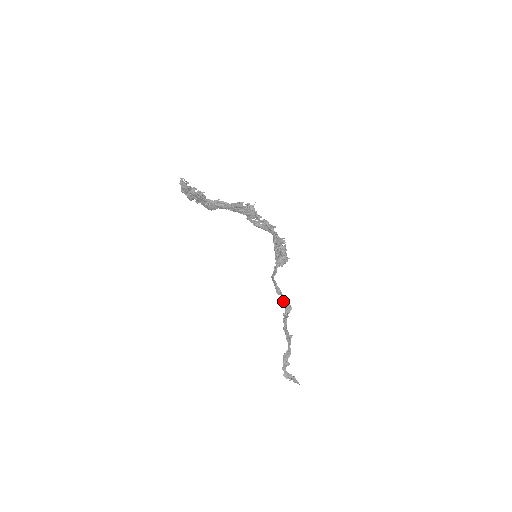
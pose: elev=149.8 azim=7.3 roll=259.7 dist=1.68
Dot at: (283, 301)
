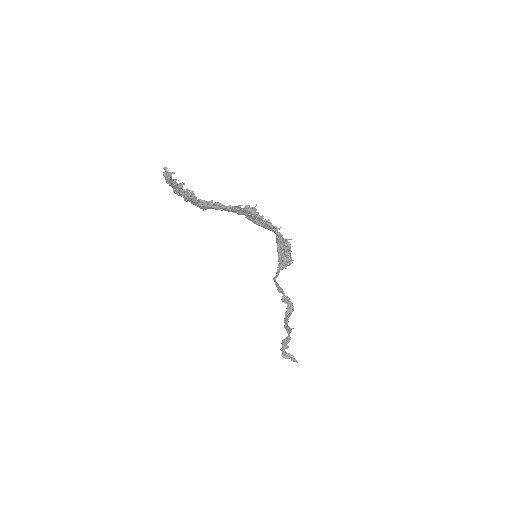
Dot at: (285, 301)
